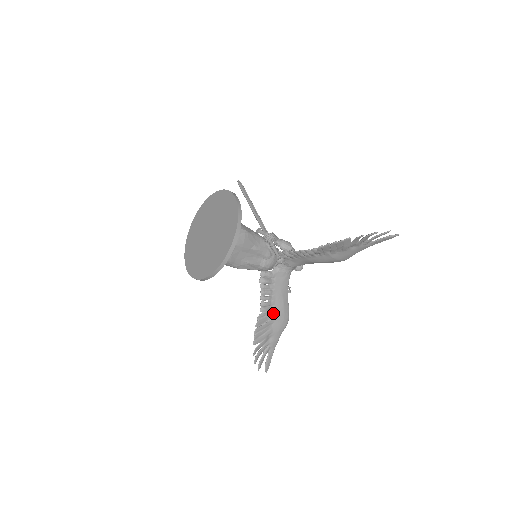
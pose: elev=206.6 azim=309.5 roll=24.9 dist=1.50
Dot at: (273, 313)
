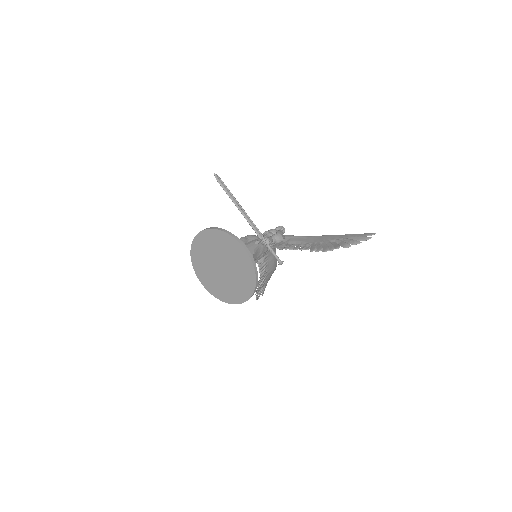
Dot at: (267, 272)
